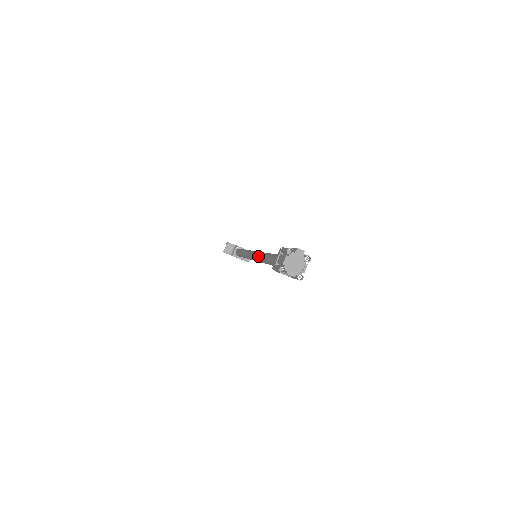
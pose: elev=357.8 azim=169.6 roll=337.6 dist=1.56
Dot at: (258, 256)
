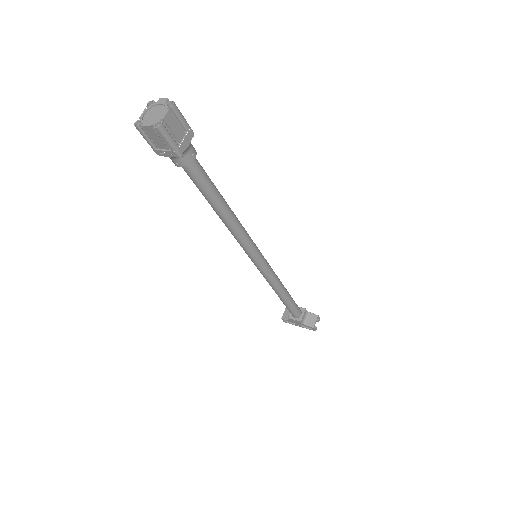
Dot at: occluded
